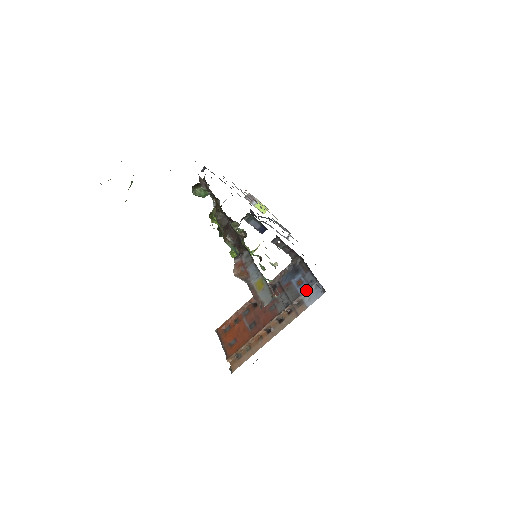
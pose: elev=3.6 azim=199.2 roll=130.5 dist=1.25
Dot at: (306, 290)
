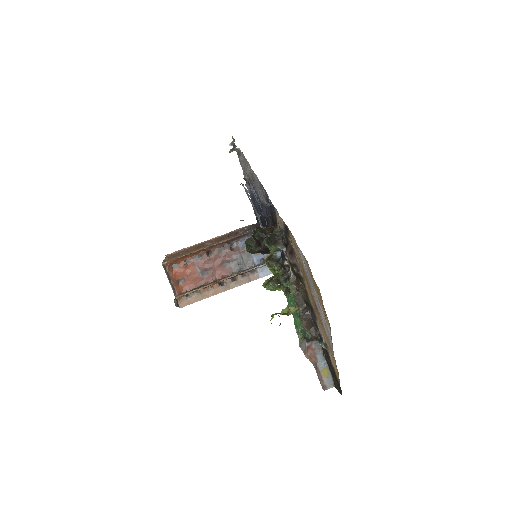
Dot at: (263, 264)
